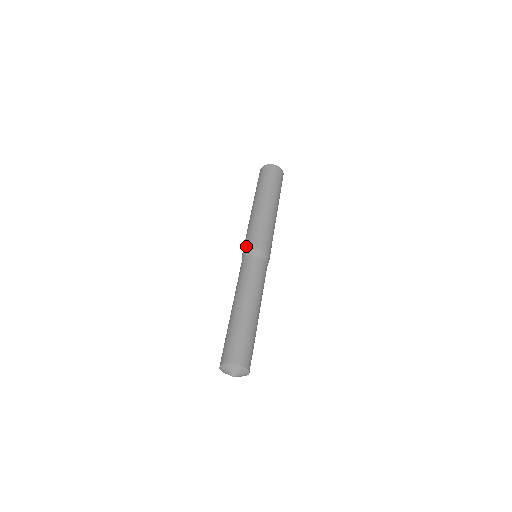
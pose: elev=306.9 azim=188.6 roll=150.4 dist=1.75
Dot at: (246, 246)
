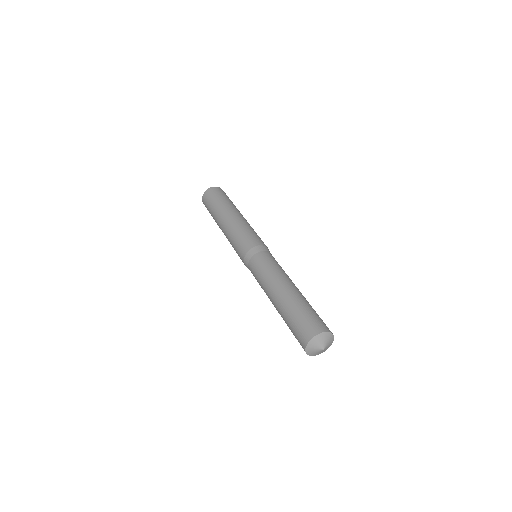
Dot at: (249, 244)
